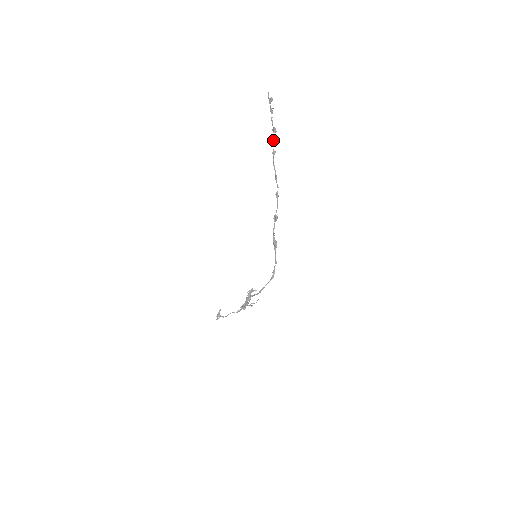
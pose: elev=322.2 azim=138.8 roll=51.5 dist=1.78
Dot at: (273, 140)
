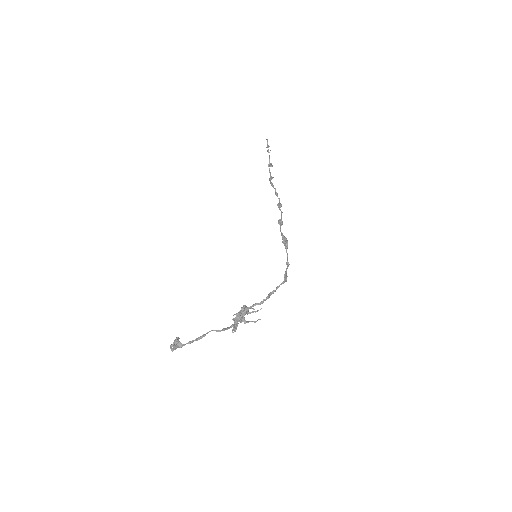
Dot at: (269, 171)
